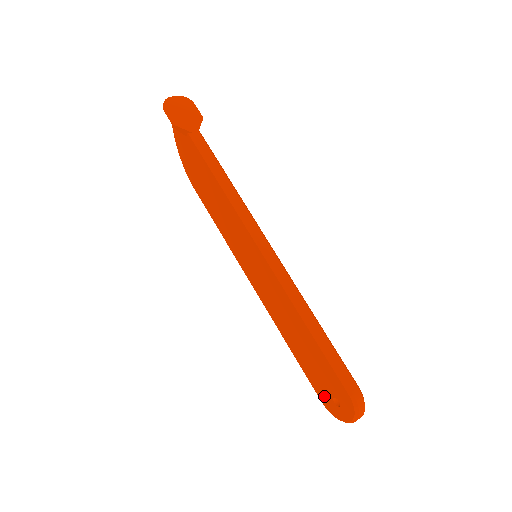
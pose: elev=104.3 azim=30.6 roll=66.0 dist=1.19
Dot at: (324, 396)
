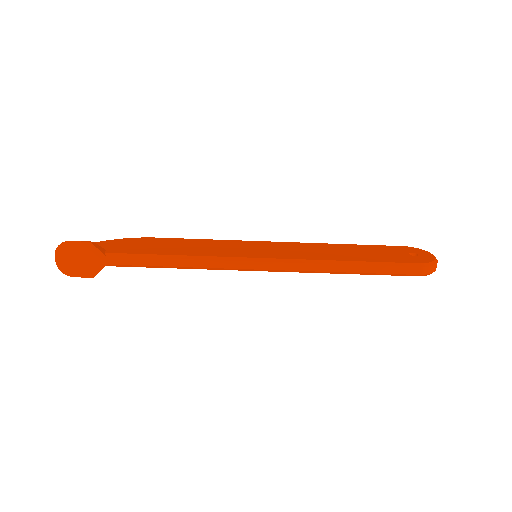
Dot at: occluded
